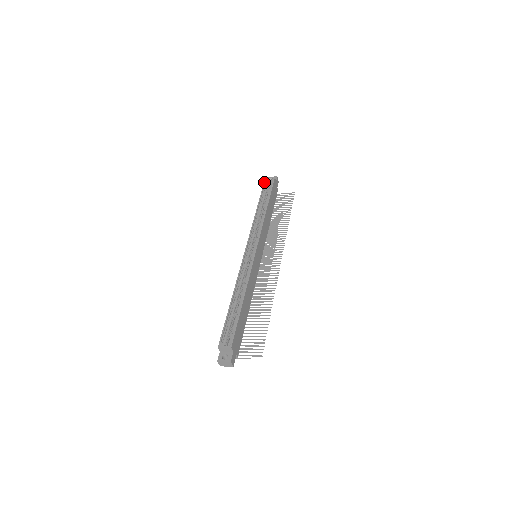
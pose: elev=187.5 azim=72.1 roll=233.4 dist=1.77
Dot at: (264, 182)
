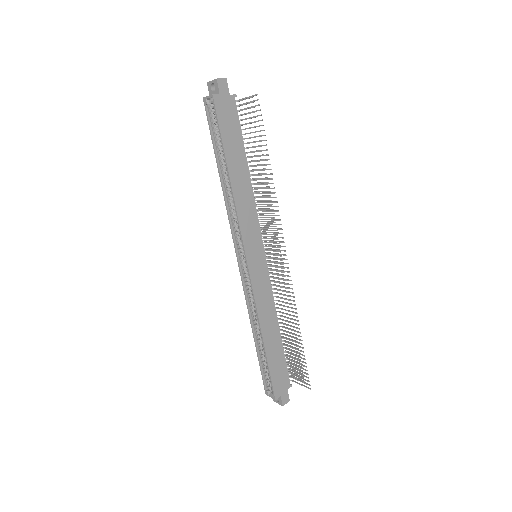
Dot at: occluded
